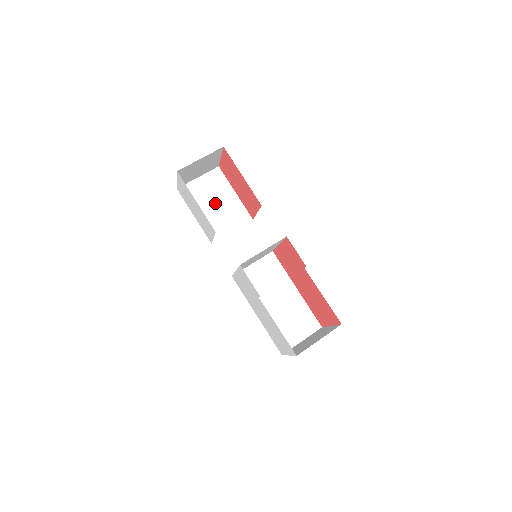
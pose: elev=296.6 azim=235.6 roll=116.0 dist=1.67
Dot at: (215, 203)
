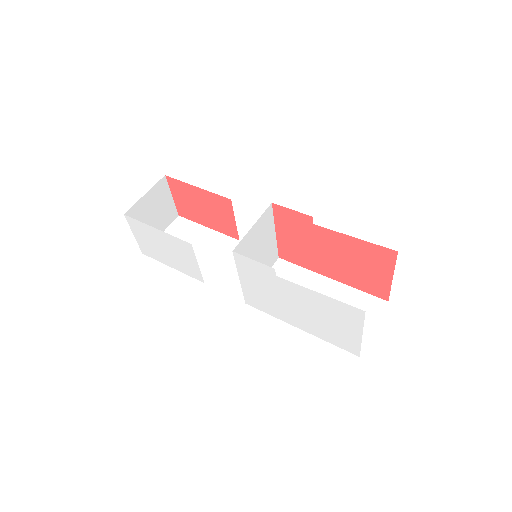
Dot at: occluded
